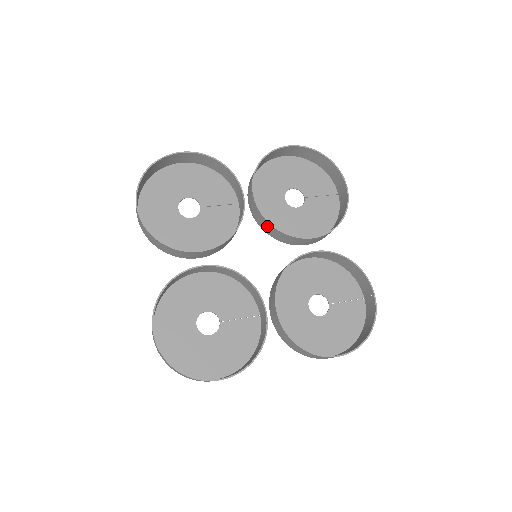
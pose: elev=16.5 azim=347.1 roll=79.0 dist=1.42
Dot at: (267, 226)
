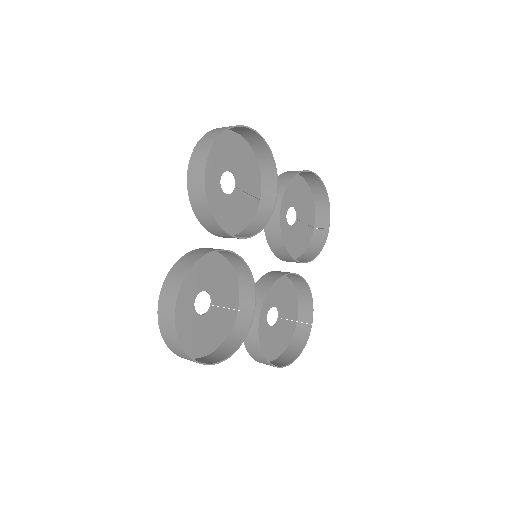
Dot at: (275, 235)
